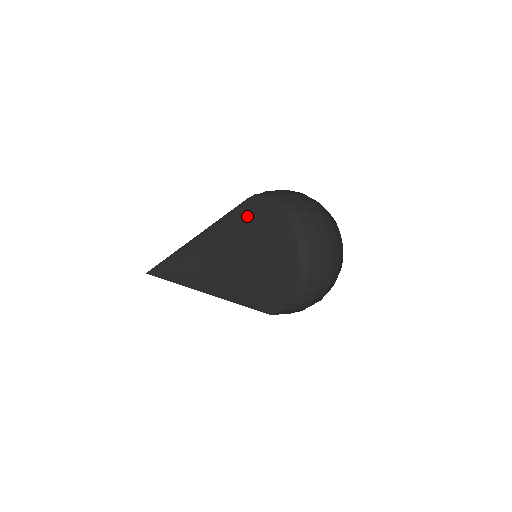
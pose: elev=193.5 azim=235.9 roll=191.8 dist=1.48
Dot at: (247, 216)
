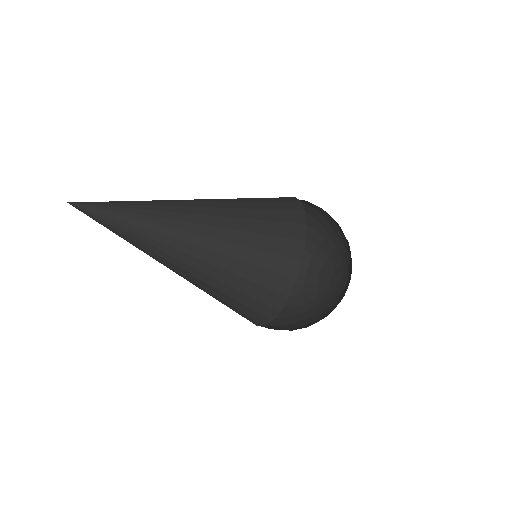
Dot at: occluded
